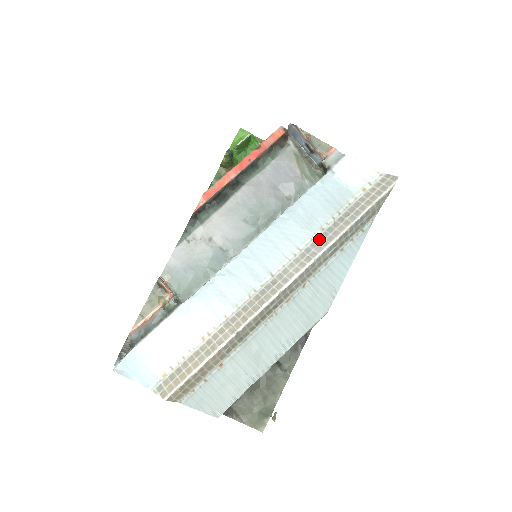
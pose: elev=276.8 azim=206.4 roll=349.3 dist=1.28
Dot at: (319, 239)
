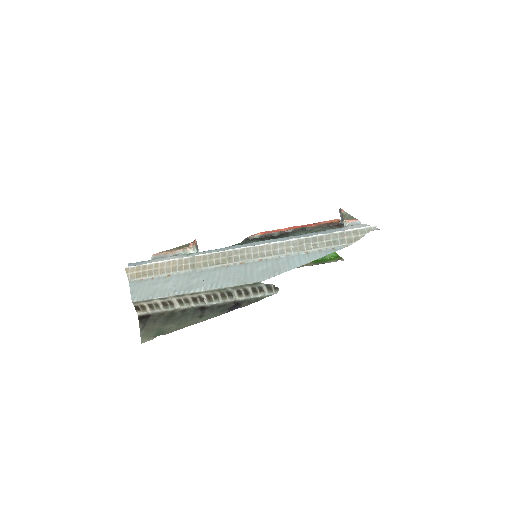
Dot at: occluded
